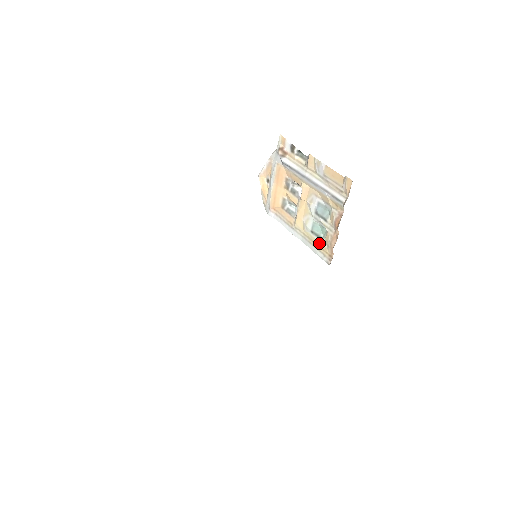
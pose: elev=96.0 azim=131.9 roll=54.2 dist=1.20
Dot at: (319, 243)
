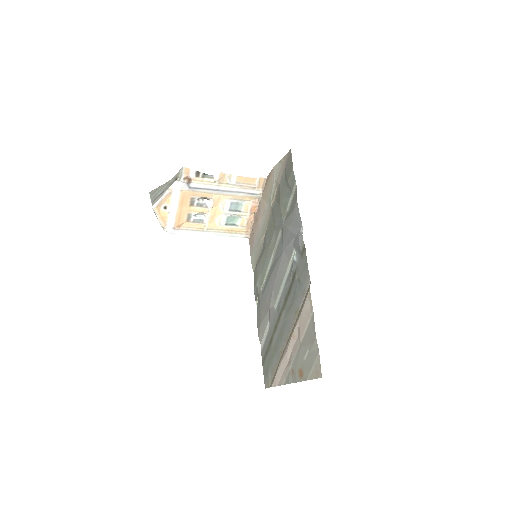
Dot at: (234, 229)
